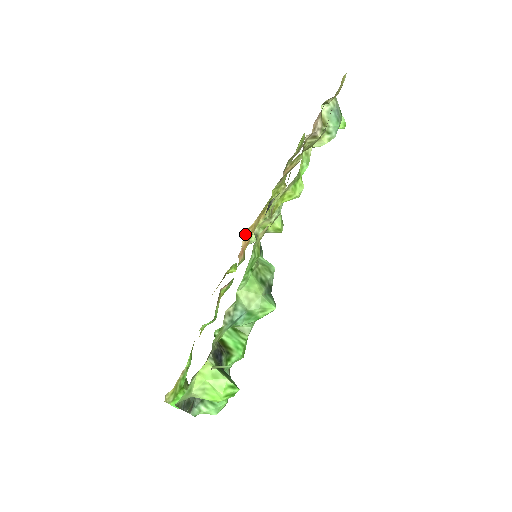
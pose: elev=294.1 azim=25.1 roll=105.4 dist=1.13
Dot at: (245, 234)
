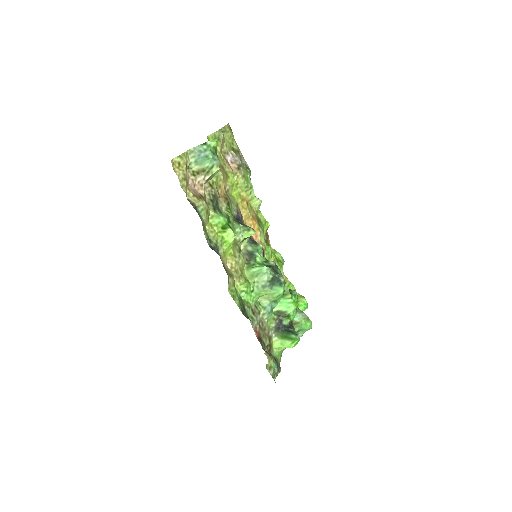
Dot at: occluded
